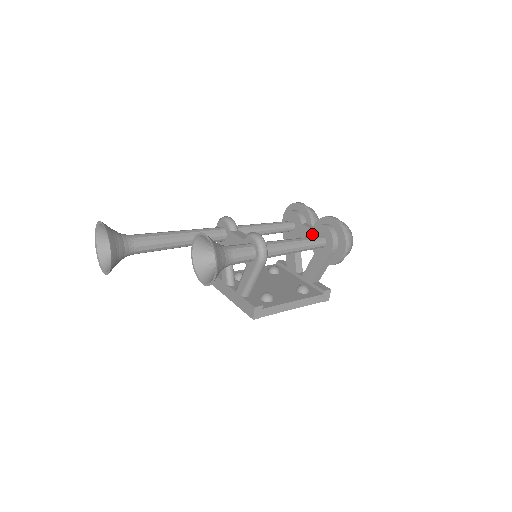
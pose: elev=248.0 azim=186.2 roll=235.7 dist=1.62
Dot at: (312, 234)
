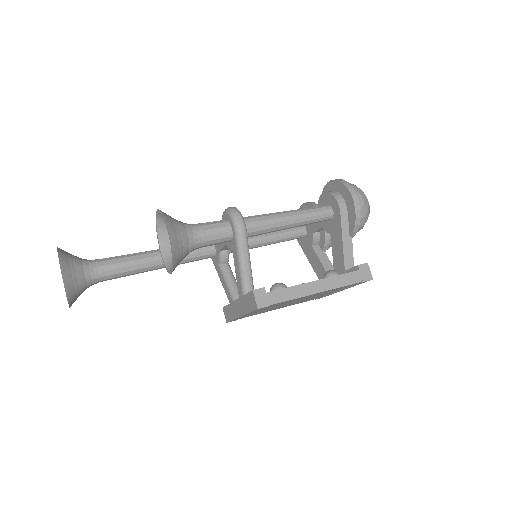
Dot at: occluded
